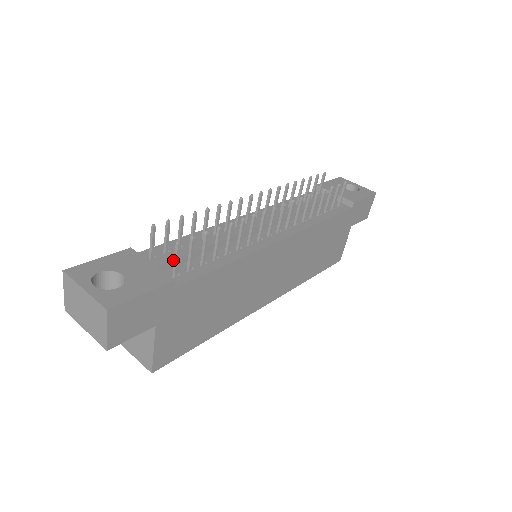
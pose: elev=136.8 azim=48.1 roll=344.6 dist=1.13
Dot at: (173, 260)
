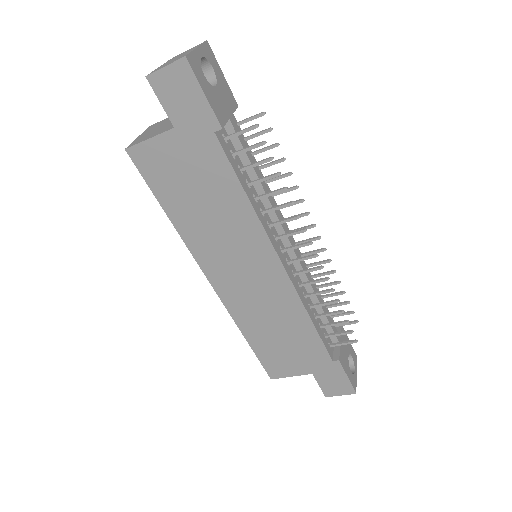
Dot at: (238, 138)
